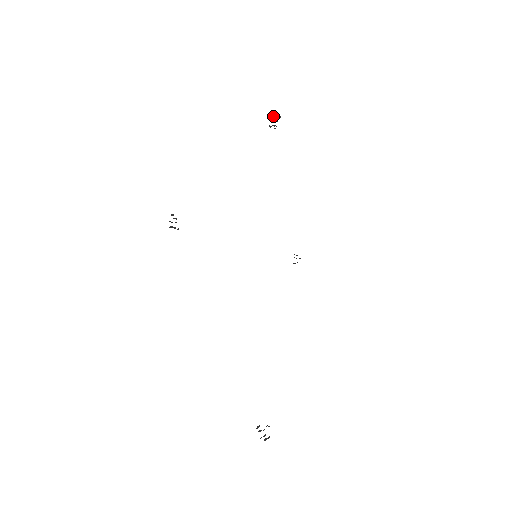
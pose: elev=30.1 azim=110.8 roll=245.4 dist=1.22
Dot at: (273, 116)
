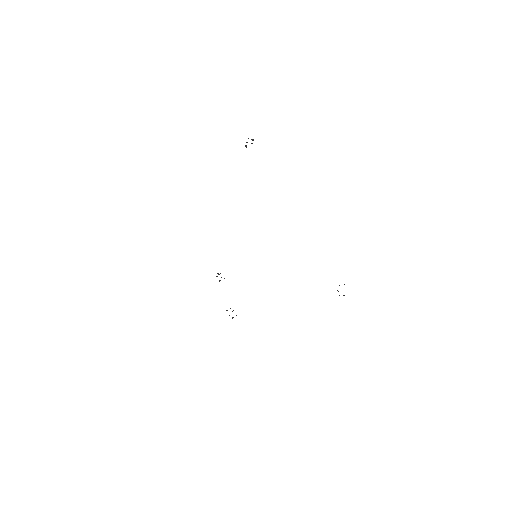
Dot at: occluded
